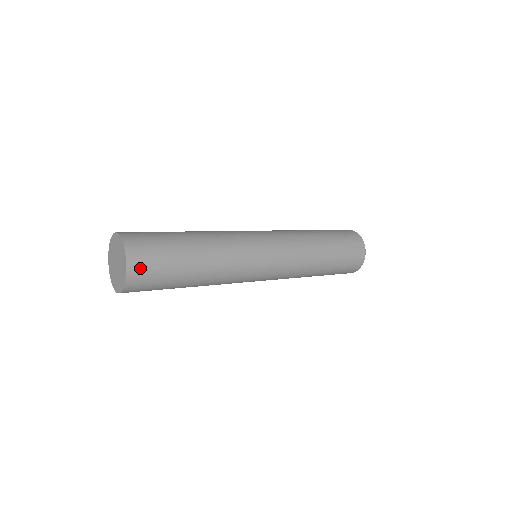
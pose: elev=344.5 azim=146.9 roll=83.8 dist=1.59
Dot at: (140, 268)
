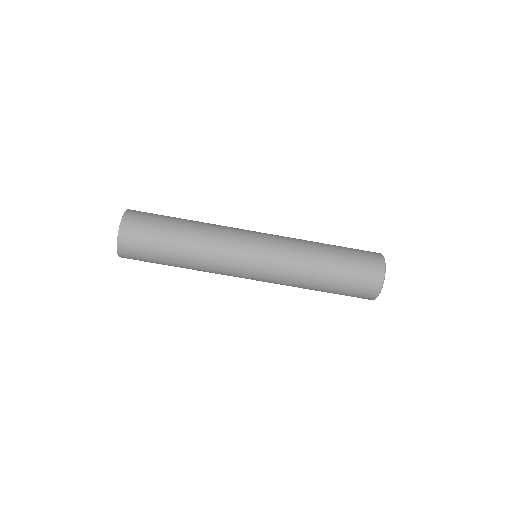
Dot at: (128, 250)
